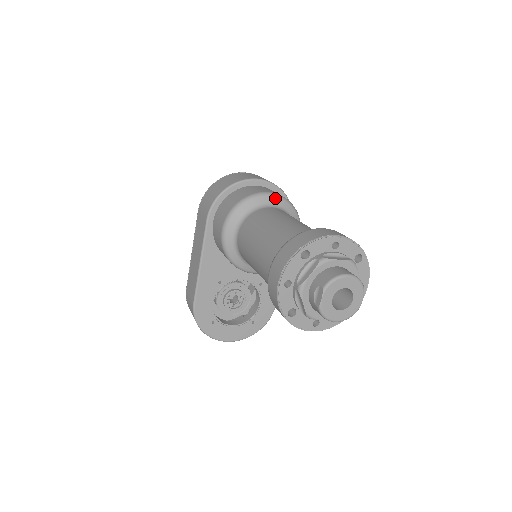
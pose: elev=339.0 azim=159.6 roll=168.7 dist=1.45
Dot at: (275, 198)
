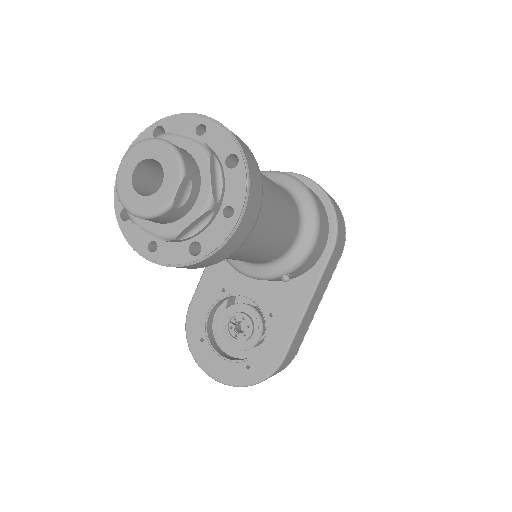
Dot at: (288, 179)
